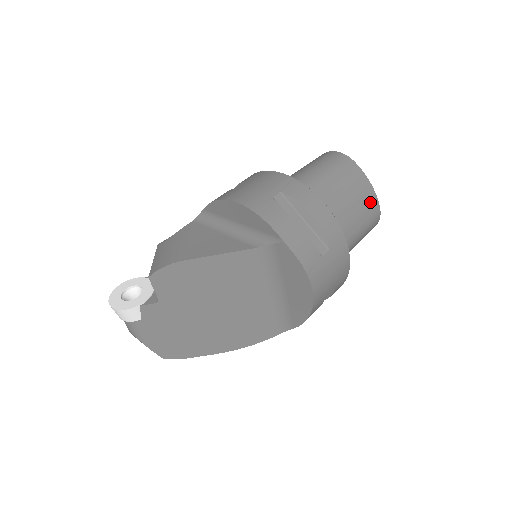
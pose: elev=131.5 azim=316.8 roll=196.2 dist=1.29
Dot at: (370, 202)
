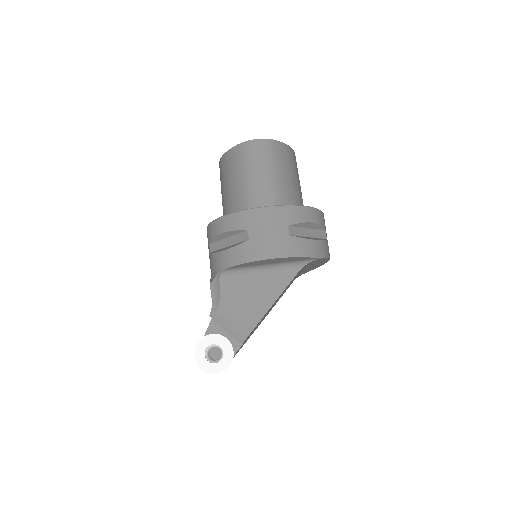
Dot at: (295, 159)
